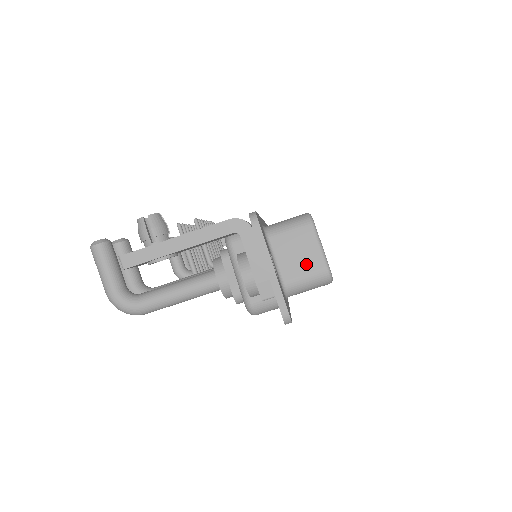
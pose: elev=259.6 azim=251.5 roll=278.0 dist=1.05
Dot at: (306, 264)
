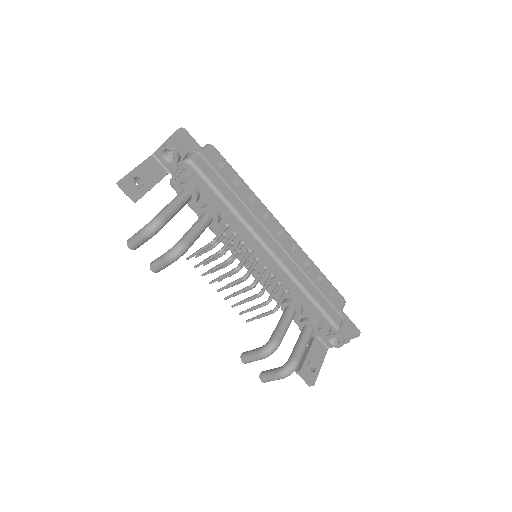
Dot at: occluded
